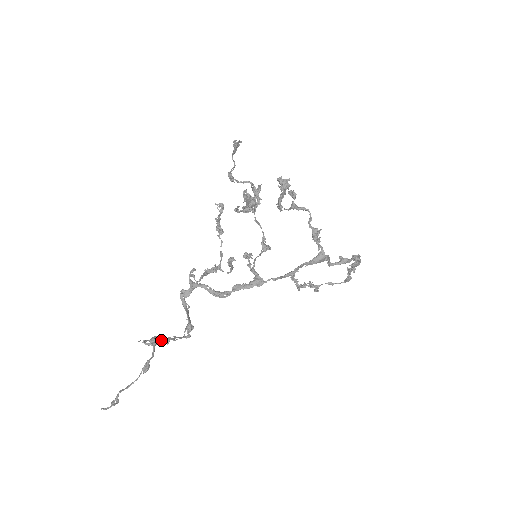
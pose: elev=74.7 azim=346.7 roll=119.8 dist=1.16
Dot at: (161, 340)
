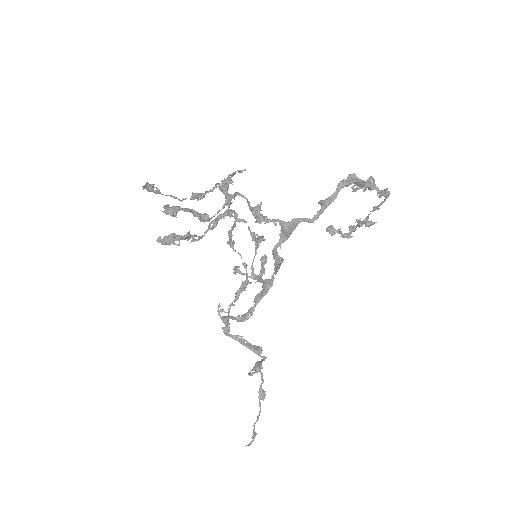
Dot at: (257, 366)
